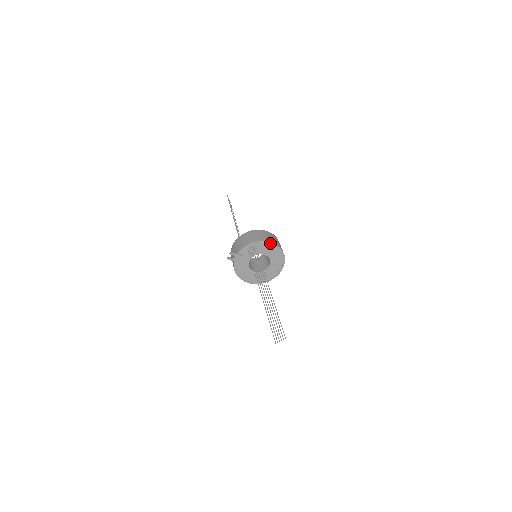
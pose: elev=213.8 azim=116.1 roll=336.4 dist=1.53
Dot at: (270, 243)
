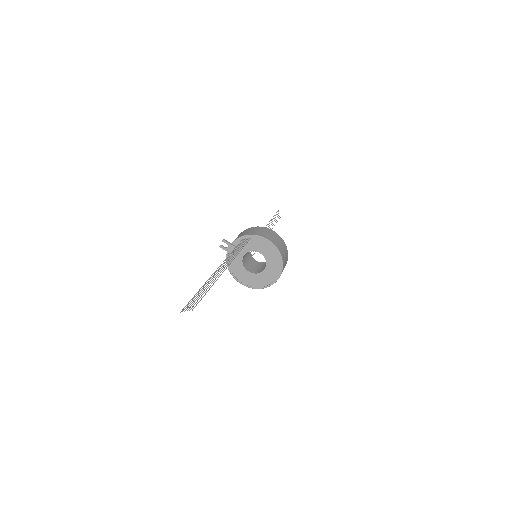
Dot at: (267, 240)
